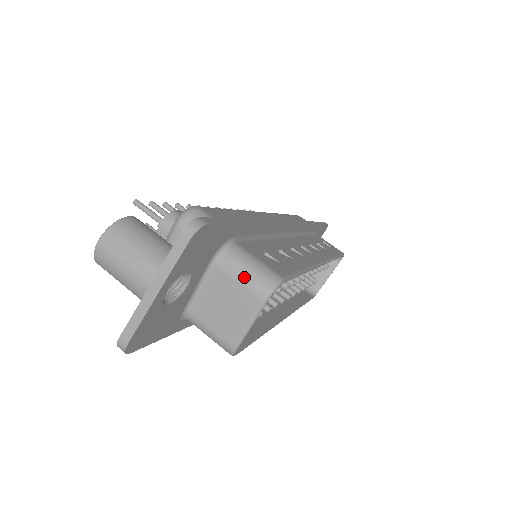
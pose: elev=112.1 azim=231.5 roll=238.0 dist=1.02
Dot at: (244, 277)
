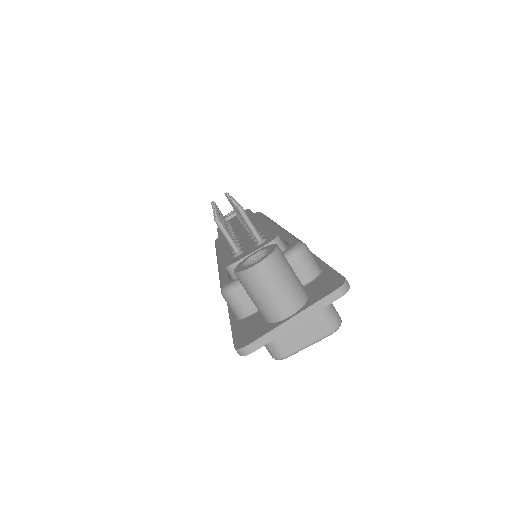
Dot at: (323, 313)
